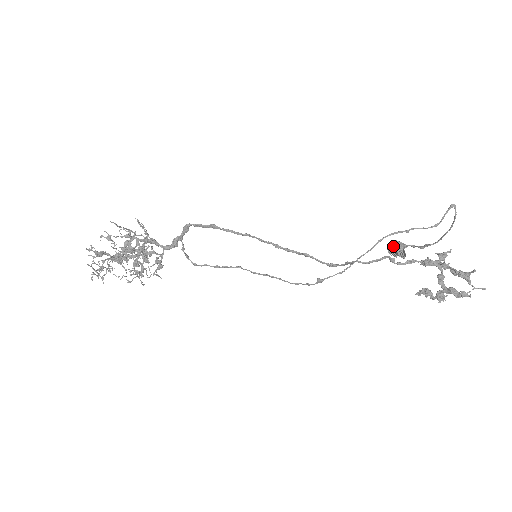
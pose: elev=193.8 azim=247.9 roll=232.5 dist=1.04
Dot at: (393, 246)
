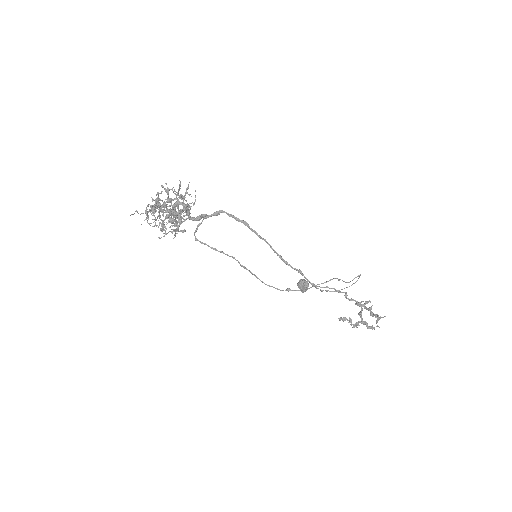
Dot at: (305, 283)
